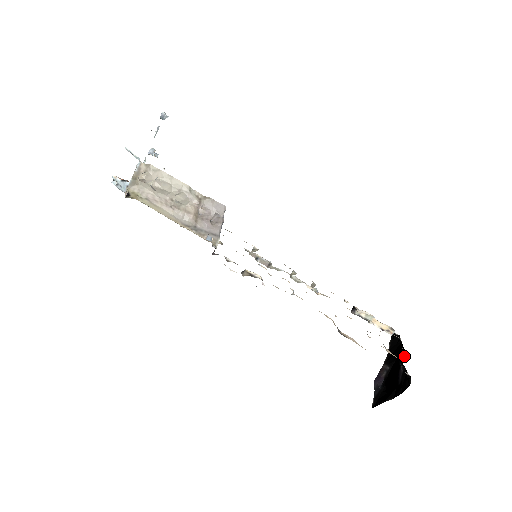
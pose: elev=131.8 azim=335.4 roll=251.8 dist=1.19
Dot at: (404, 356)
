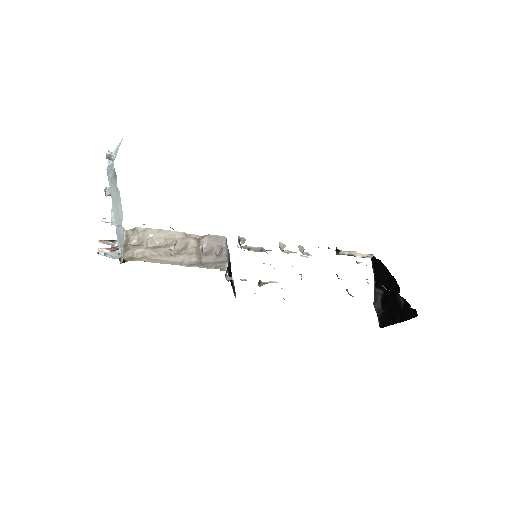
Dot at: (396, 284)
